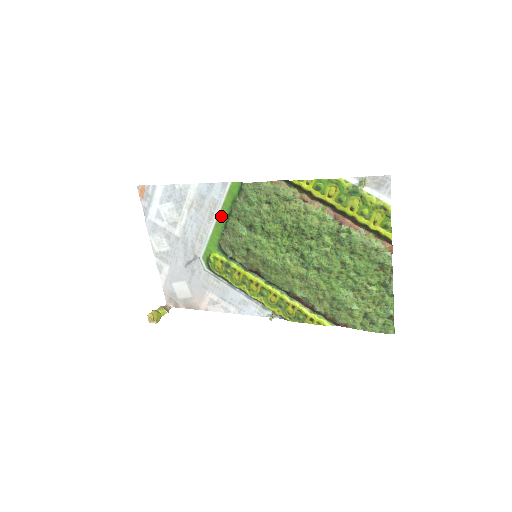
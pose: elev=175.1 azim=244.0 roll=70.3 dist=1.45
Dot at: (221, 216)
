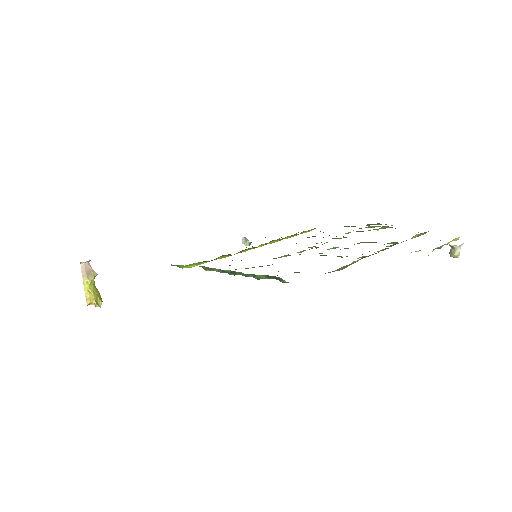
Dot at: occluded
